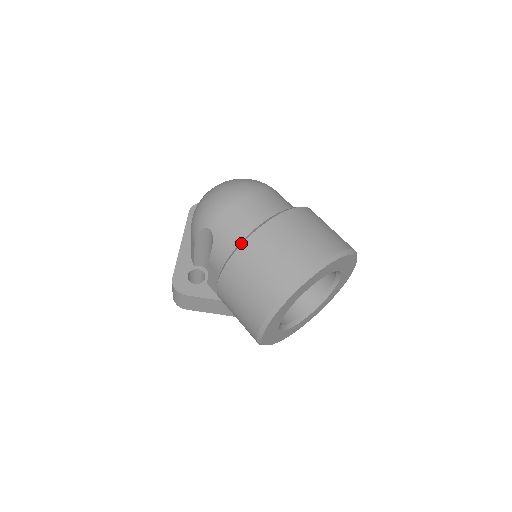
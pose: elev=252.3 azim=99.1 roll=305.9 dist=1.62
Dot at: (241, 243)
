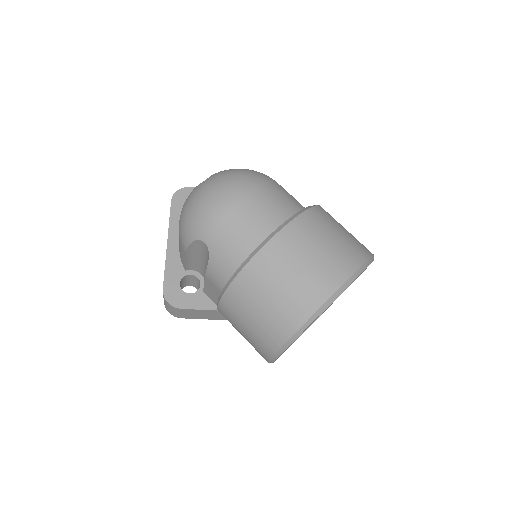
Dot at: (245, 263)
